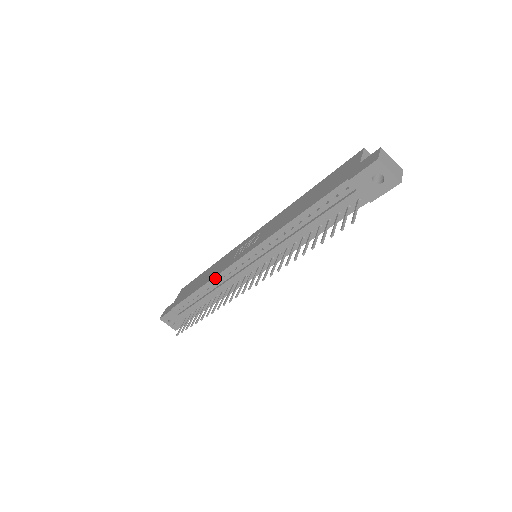
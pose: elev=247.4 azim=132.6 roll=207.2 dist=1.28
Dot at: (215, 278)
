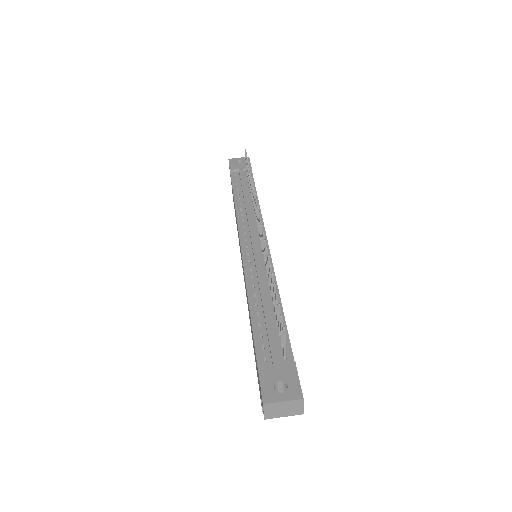
Dot at: (246, 278)
